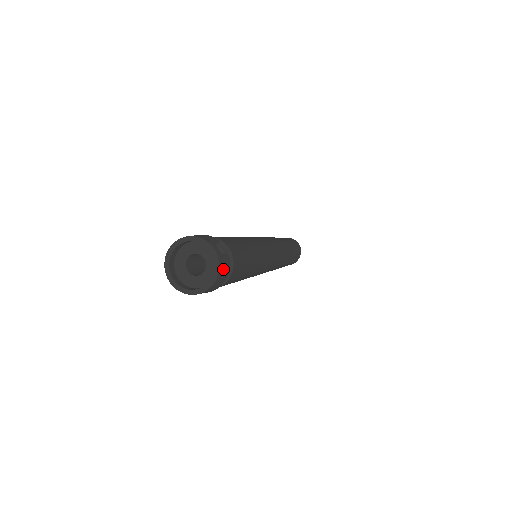
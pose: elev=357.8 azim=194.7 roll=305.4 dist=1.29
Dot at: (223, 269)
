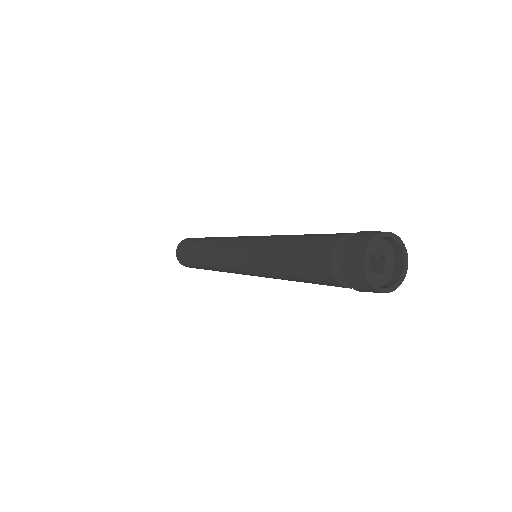
Dot at: (399, 261)
